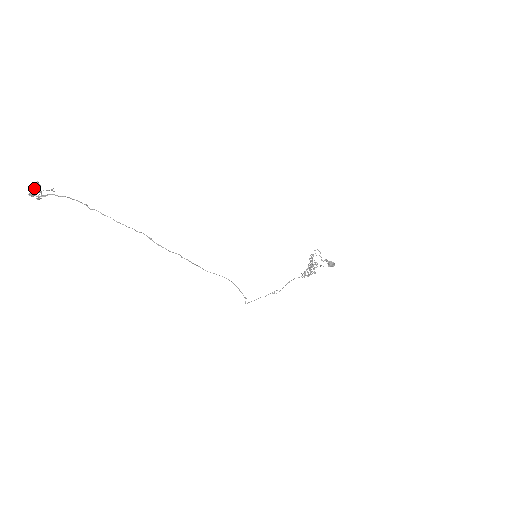
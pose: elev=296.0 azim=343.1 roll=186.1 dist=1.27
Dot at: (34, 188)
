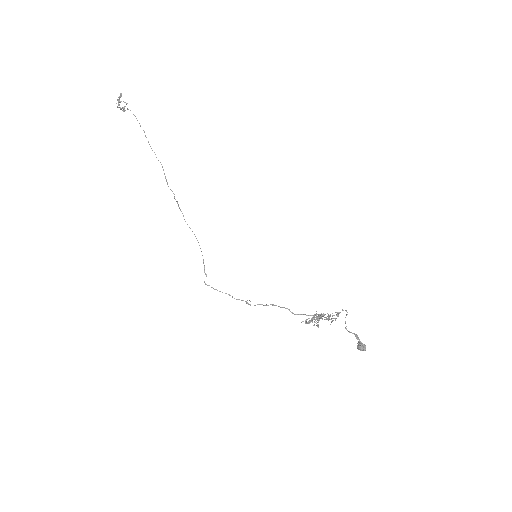
Dot at: (119, 98)
